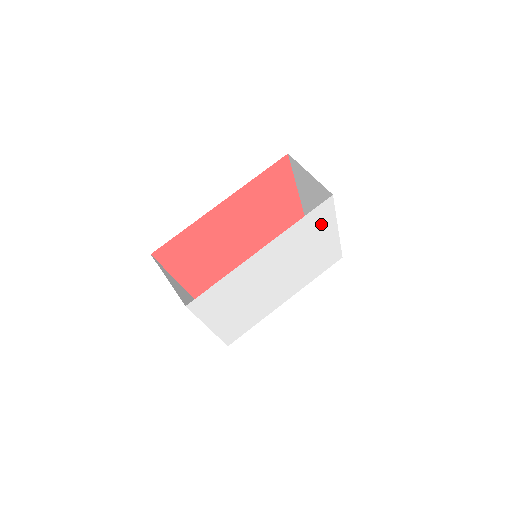
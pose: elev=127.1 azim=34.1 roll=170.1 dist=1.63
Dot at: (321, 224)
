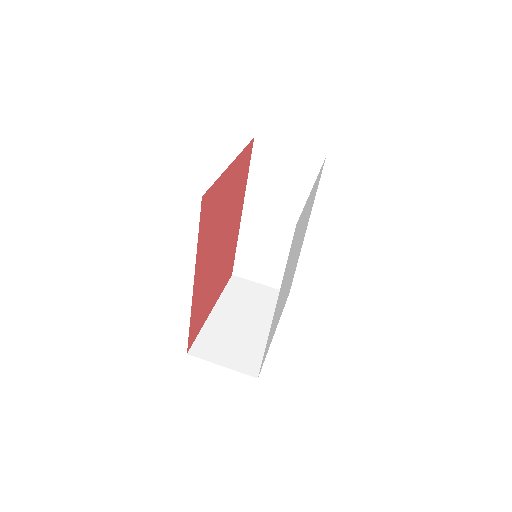
Dot at: (300, 224)
